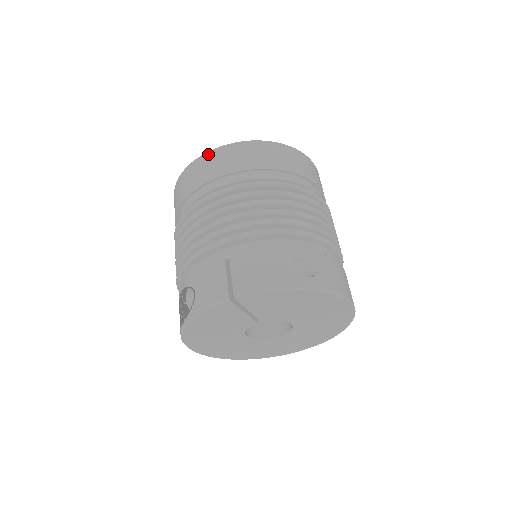
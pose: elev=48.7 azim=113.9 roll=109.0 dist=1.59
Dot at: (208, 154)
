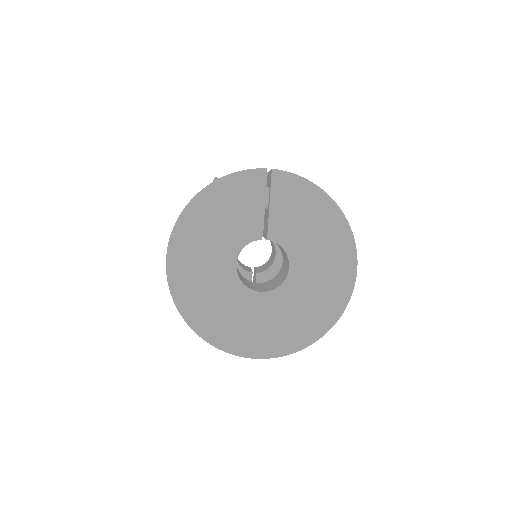
Dot at: occluded
